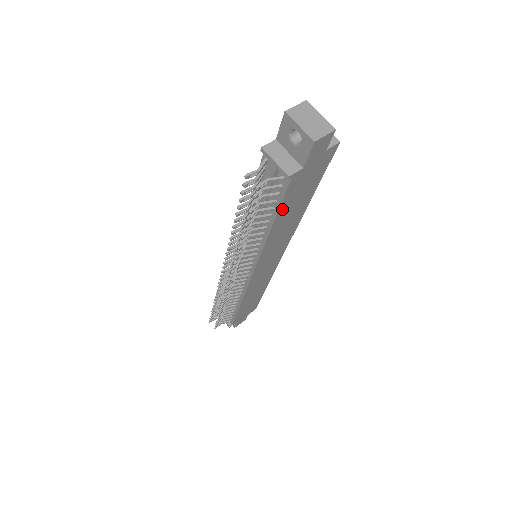
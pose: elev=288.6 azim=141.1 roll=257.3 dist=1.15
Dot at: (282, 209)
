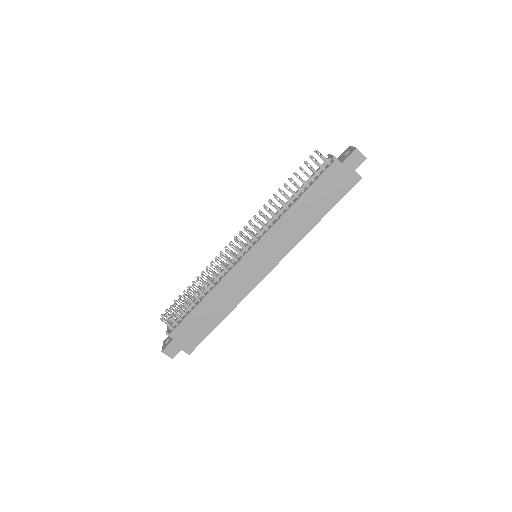
Dot at: (312, 189)
